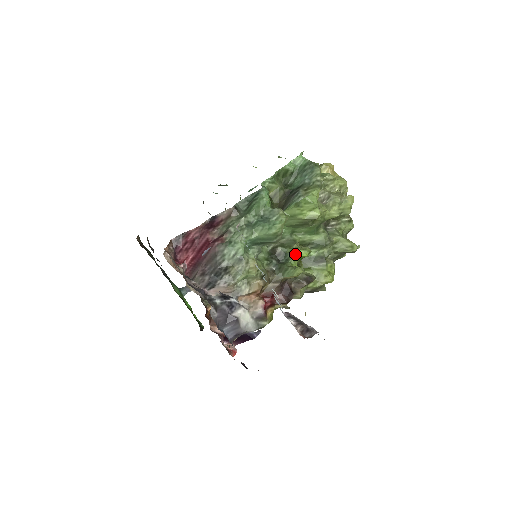
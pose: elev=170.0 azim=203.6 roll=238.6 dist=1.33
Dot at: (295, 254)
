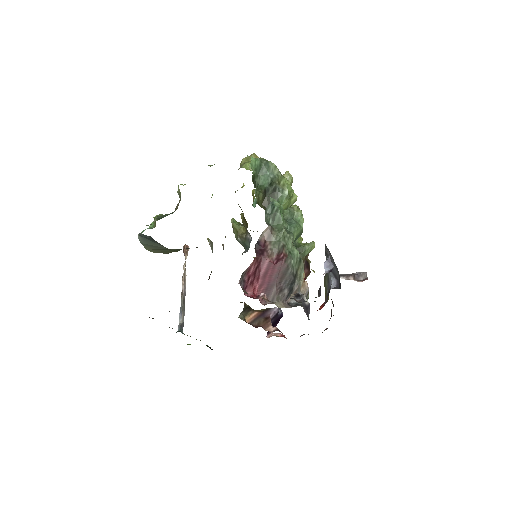
Dot at: occluded
